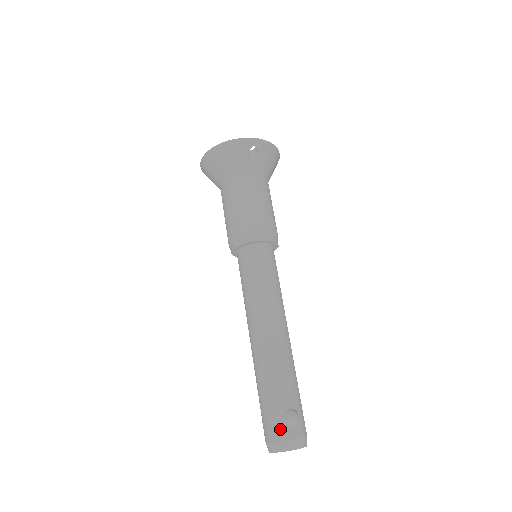
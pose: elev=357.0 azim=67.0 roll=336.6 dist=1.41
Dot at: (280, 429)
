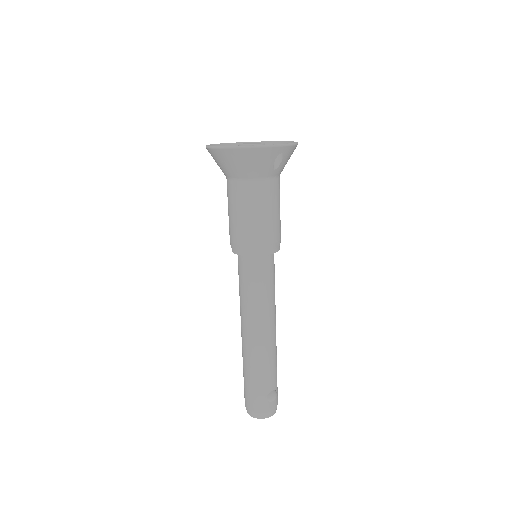
Dot at: (263, 406)
